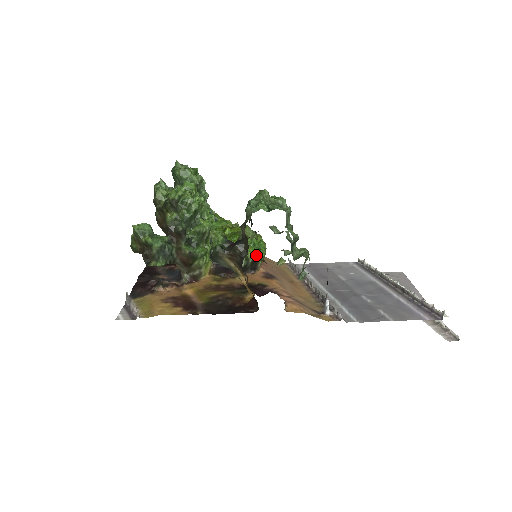
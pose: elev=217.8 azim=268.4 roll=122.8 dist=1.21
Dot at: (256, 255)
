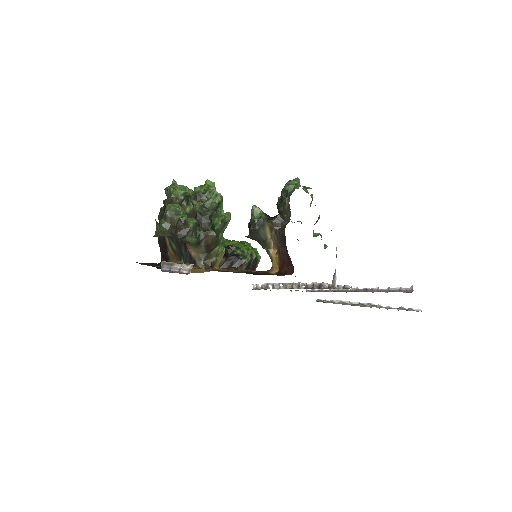
Dot at: (256, 255)
